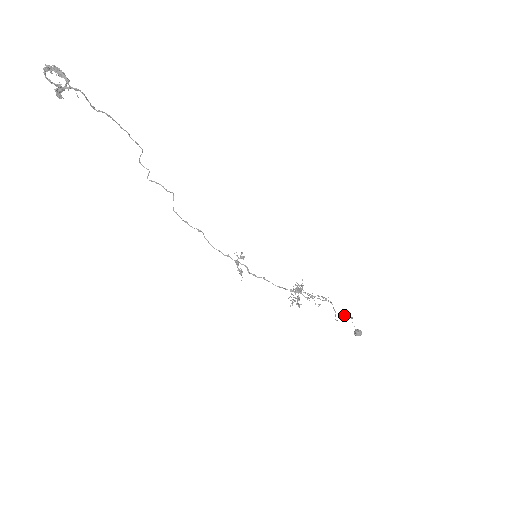
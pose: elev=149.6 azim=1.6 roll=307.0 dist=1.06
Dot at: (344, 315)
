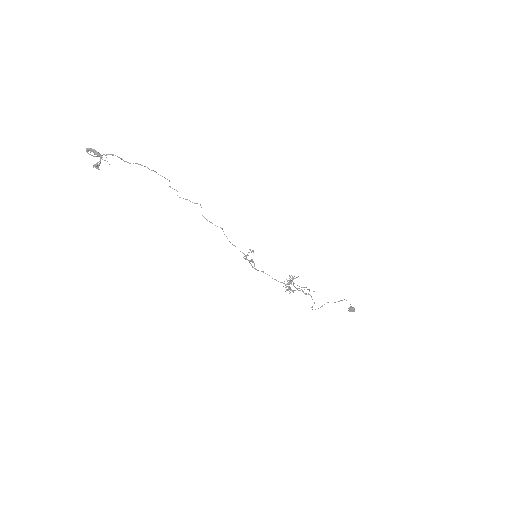
Dot at: occluded
